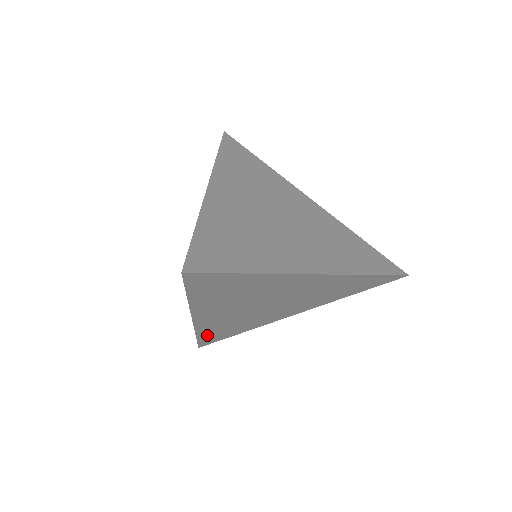
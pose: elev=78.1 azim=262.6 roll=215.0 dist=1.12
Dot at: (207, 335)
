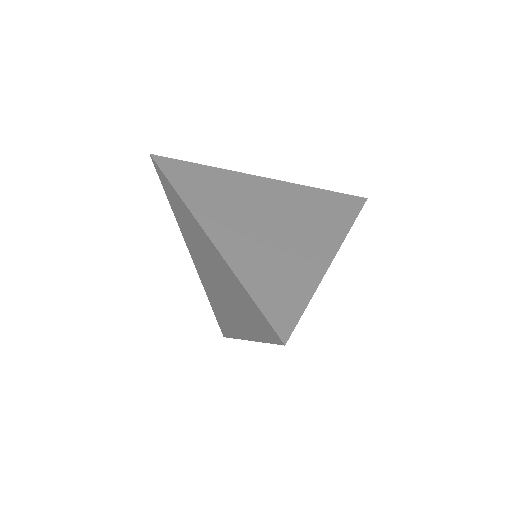
Dot at: (259, 290)
